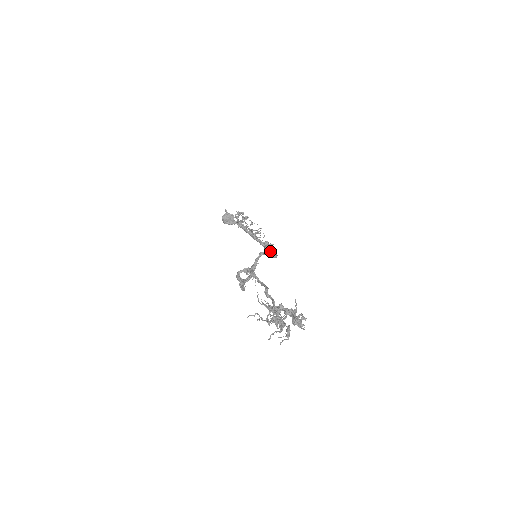
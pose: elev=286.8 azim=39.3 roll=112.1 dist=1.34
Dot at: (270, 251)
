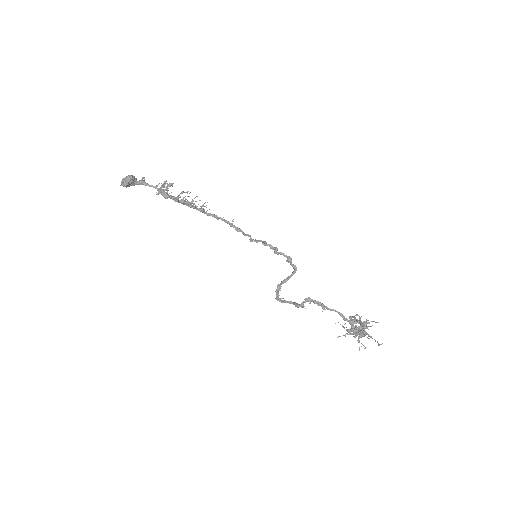
Dot at: (250, 237)
